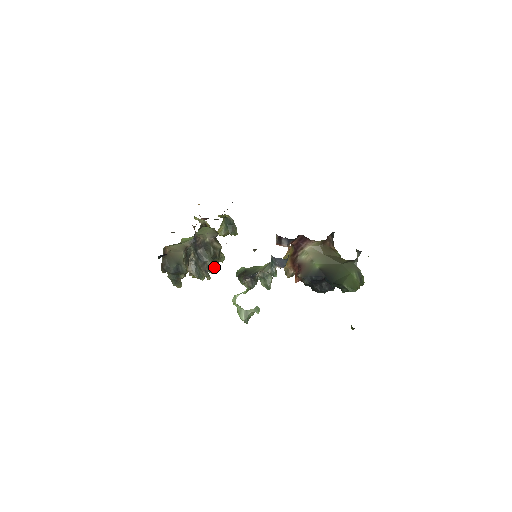
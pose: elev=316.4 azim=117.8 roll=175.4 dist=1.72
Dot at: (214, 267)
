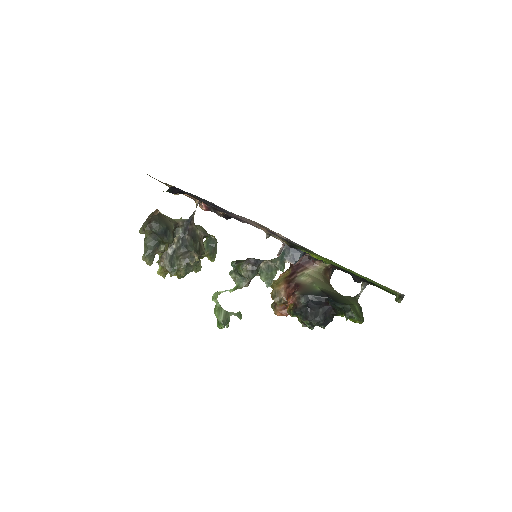
Dot at: occluded
